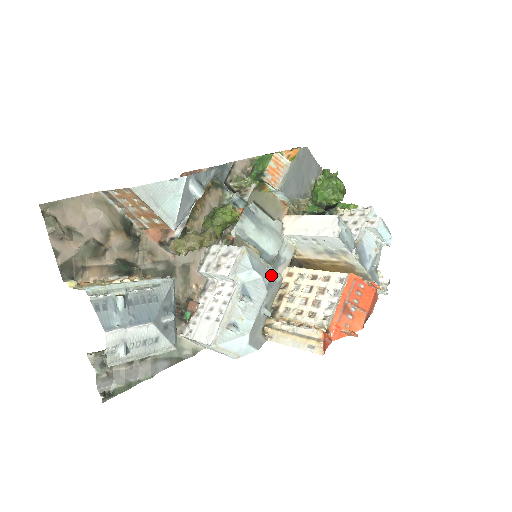
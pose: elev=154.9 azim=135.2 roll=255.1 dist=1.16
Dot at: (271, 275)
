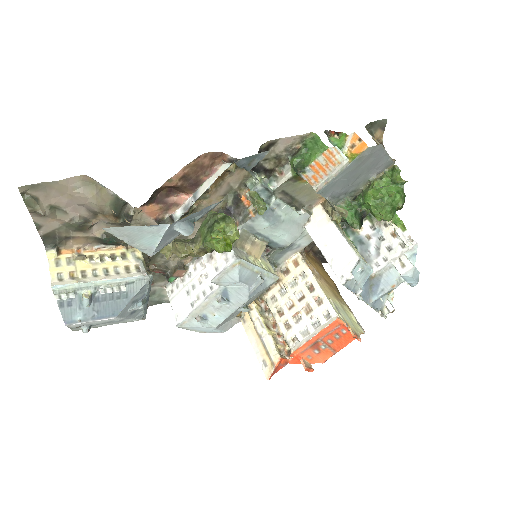
Dot at: (262, 281)
